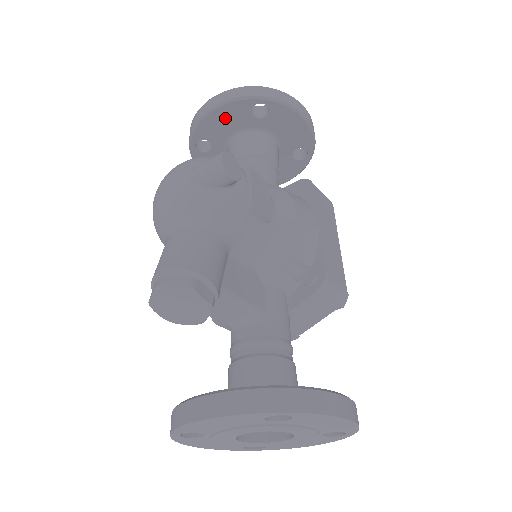
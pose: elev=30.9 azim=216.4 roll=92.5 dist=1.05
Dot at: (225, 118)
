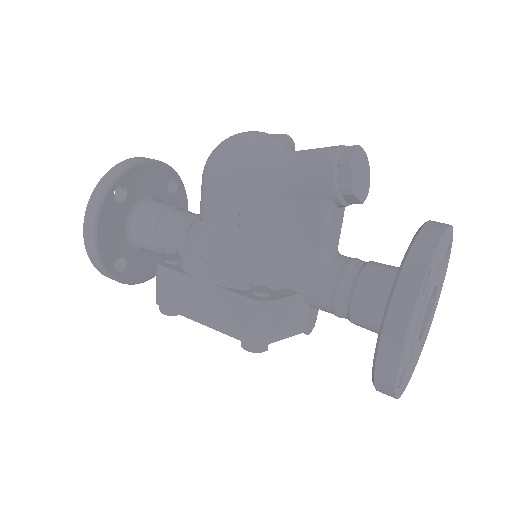
Dot at: (151, 176)
